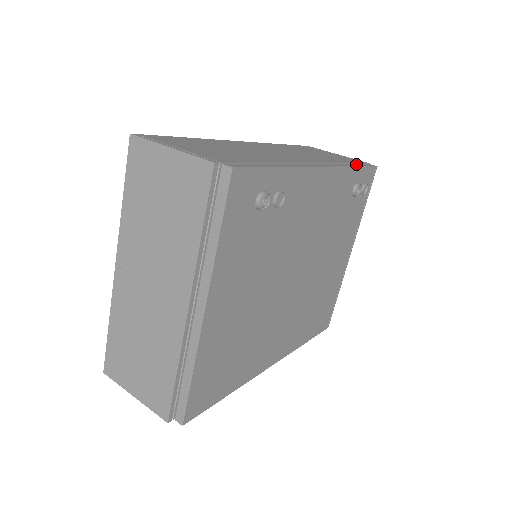
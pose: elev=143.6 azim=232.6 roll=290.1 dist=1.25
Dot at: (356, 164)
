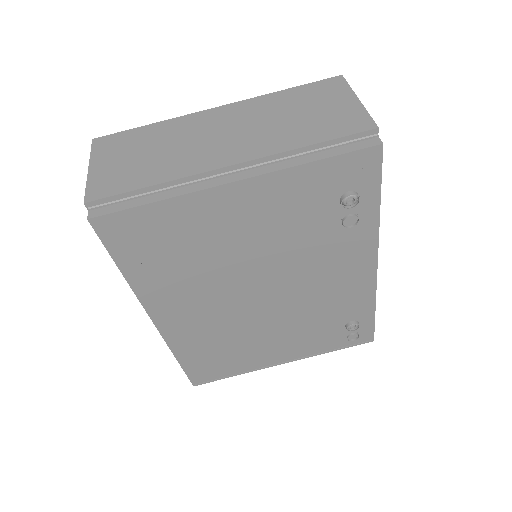
Dot at: occluded
